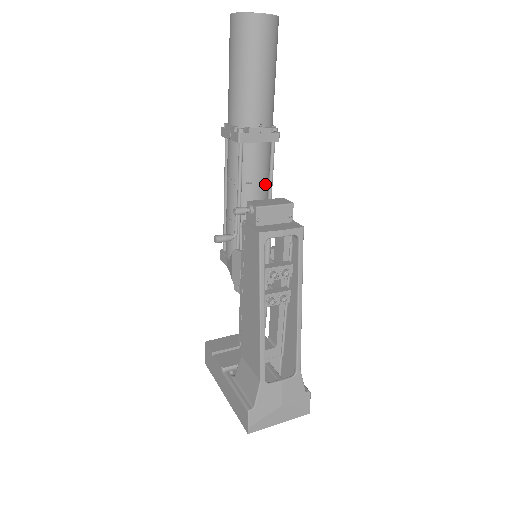
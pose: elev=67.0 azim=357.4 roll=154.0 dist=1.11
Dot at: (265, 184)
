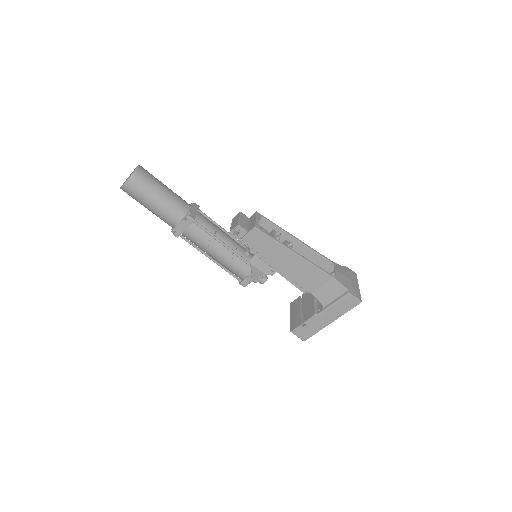
Dot at: (218, 227)
